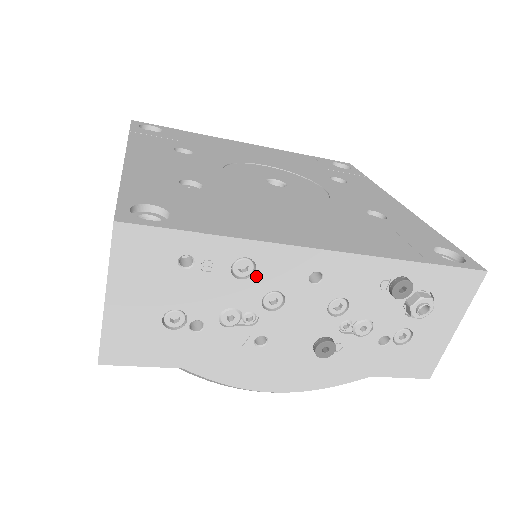
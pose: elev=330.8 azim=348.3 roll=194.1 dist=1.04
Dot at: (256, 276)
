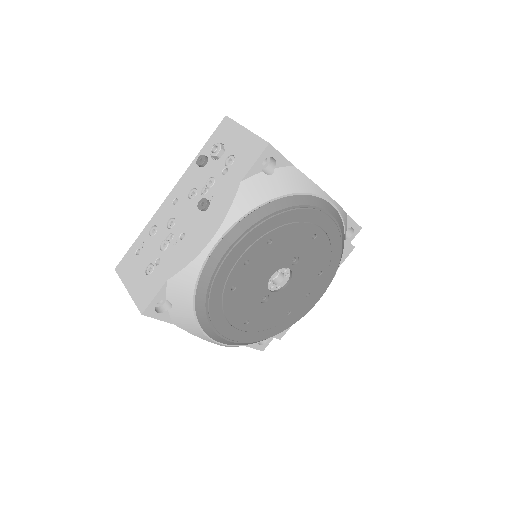
Dot at: (159, 227)
